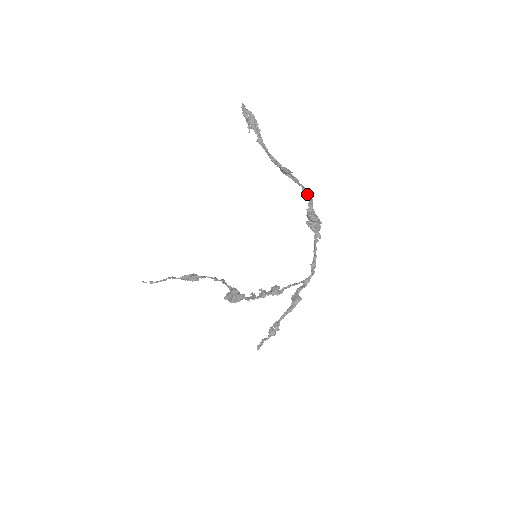
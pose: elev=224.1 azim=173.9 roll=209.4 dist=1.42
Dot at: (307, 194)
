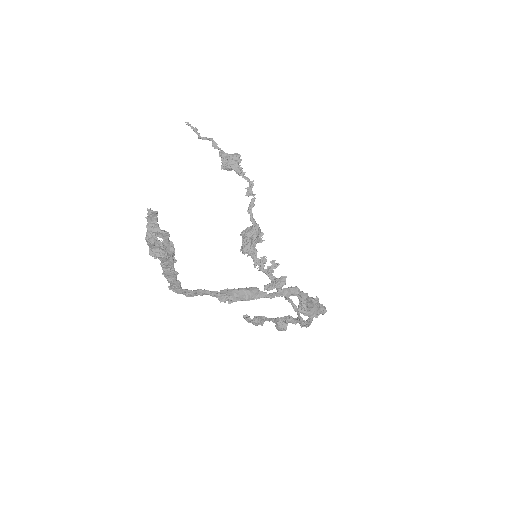
Dot at: (301, 294)
